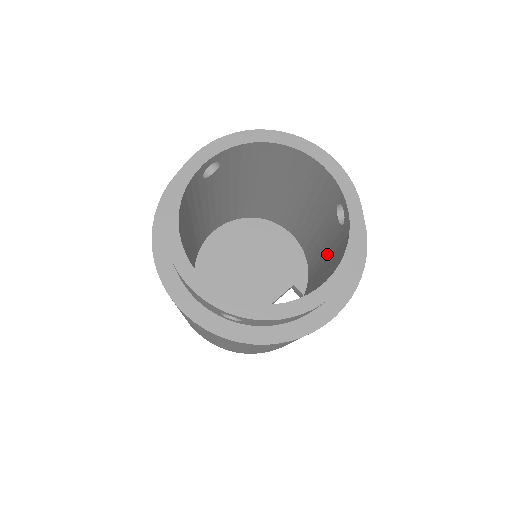
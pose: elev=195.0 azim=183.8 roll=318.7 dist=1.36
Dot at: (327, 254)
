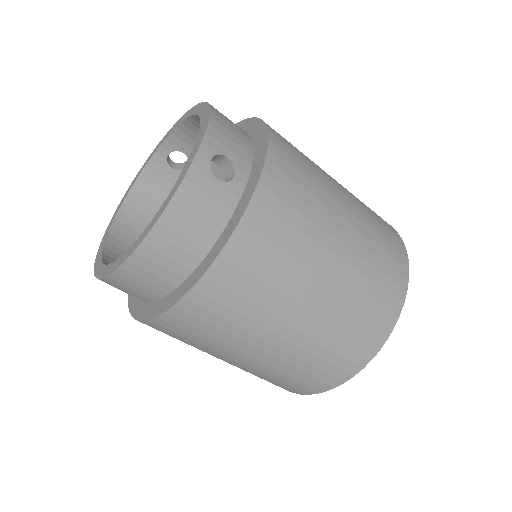
Dot at: occluded
